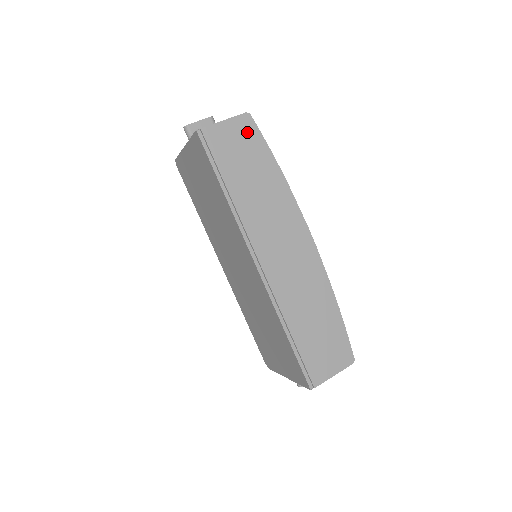
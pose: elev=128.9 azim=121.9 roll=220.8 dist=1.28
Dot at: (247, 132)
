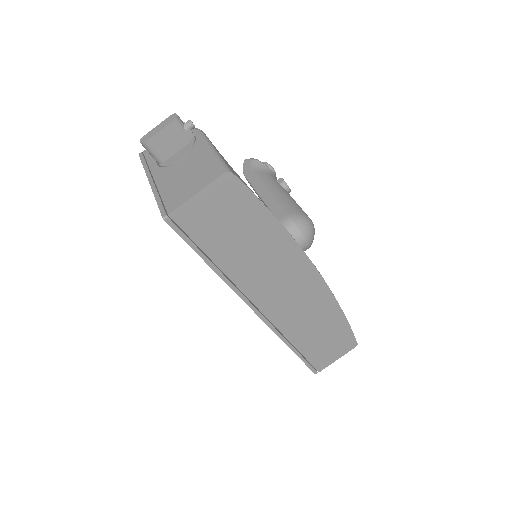
Dot at: (230, 196)
